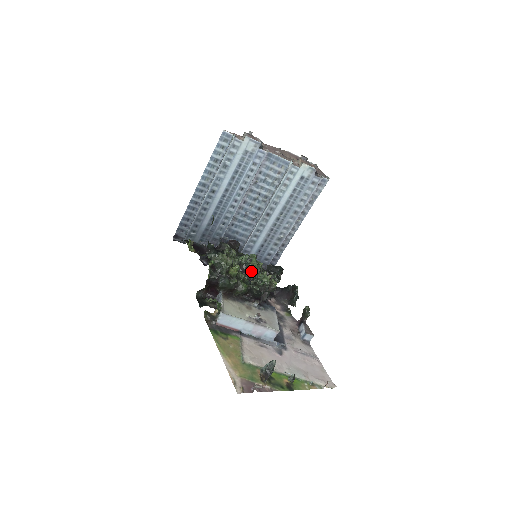
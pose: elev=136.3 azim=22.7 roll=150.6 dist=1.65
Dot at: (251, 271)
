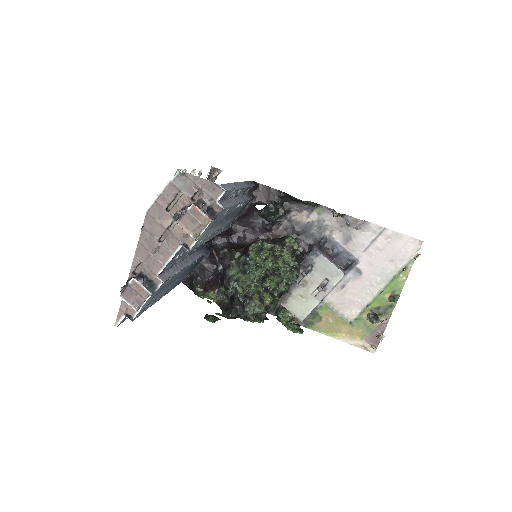
Dot at: (271, 272)
